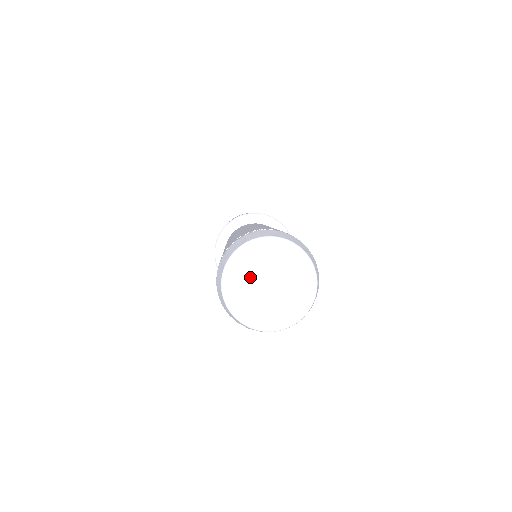
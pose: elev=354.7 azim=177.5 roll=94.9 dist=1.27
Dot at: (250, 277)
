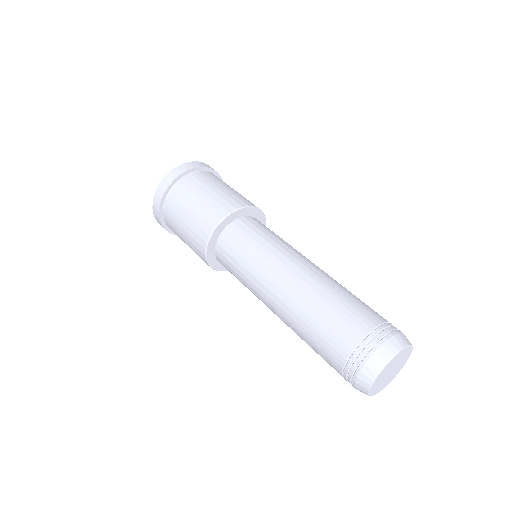
Dot at: (390, 368)
